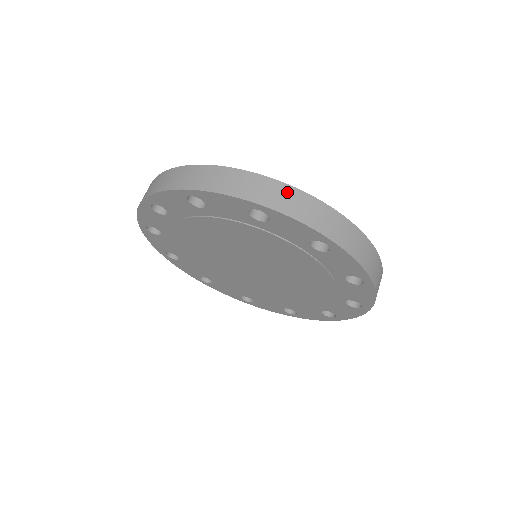
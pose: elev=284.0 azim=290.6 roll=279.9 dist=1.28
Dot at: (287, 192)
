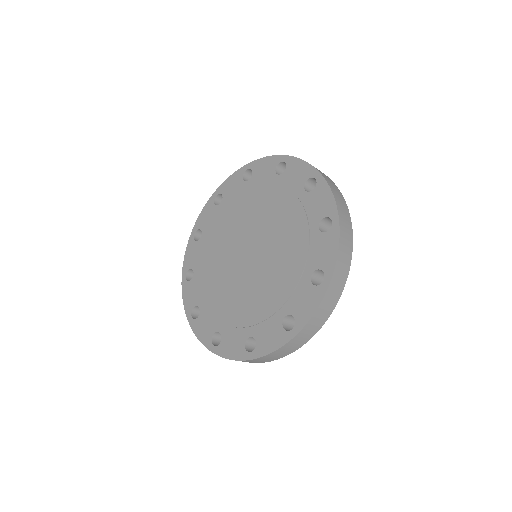
Dot at: occluded
